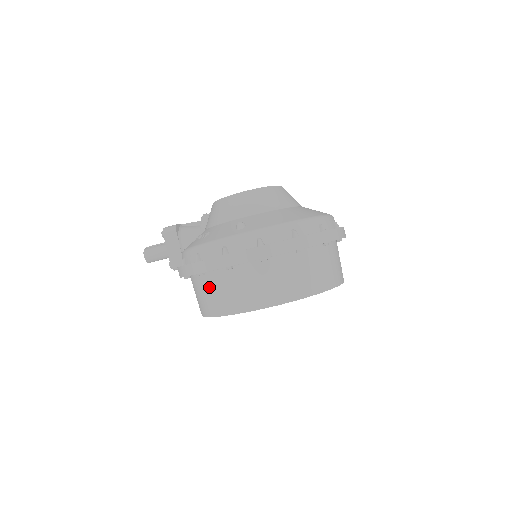
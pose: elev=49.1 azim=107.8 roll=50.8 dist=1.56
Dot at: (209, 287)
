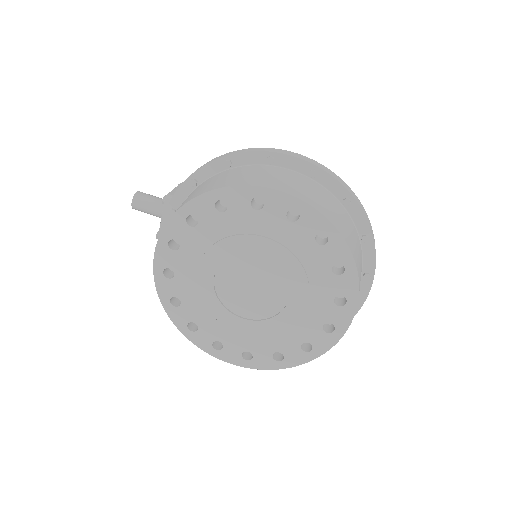
Dot at: (224, 175)
